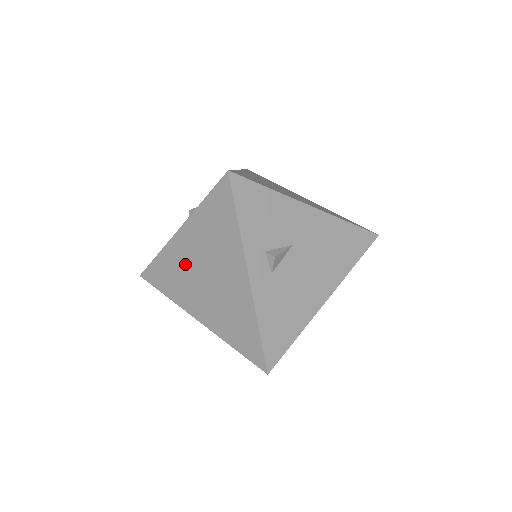
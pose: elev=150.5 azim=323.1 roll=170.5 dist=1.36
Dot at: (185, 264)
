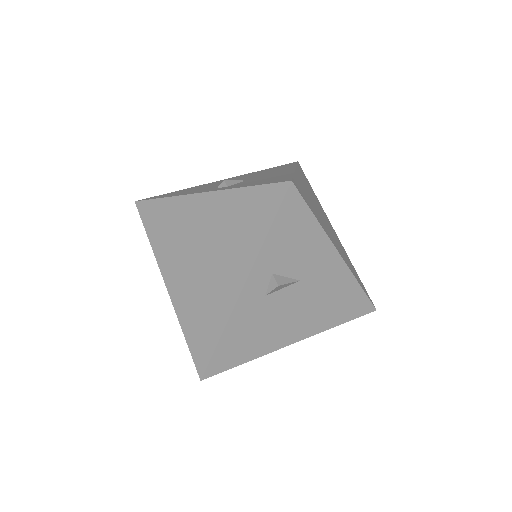
Dot at: (188, 228)
